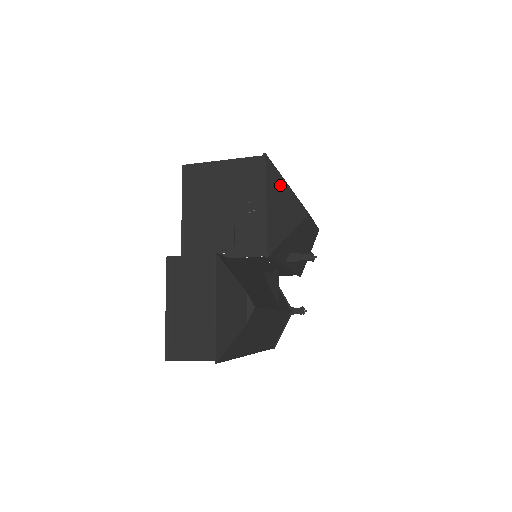
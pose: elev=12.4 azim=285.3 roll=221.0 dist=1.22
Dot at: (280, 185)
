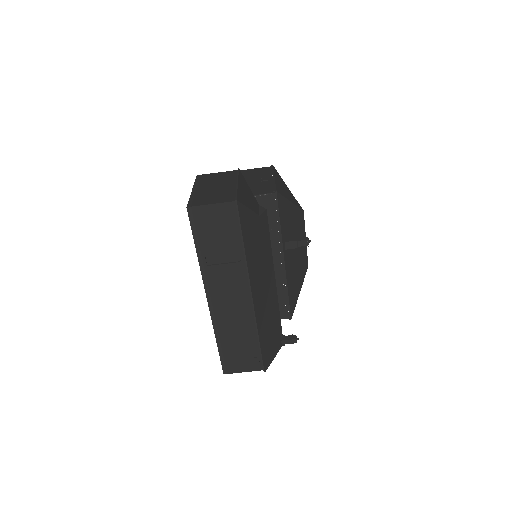
Dot at: (283, 182)
